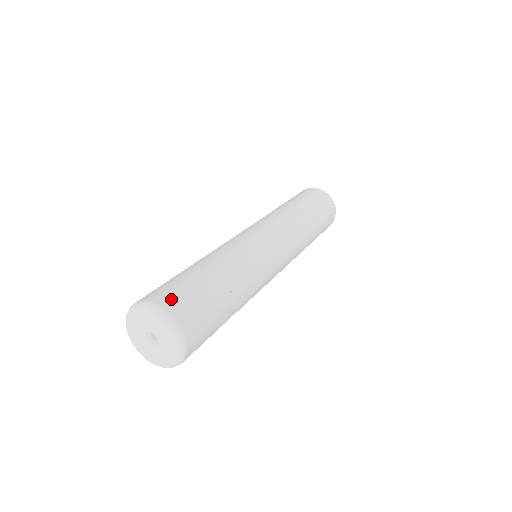
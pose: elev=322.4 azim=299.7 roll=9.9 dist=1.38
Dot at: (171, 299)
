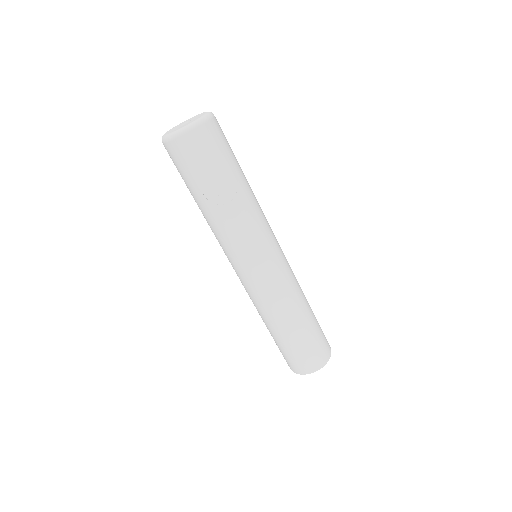
Dot at: occluded
